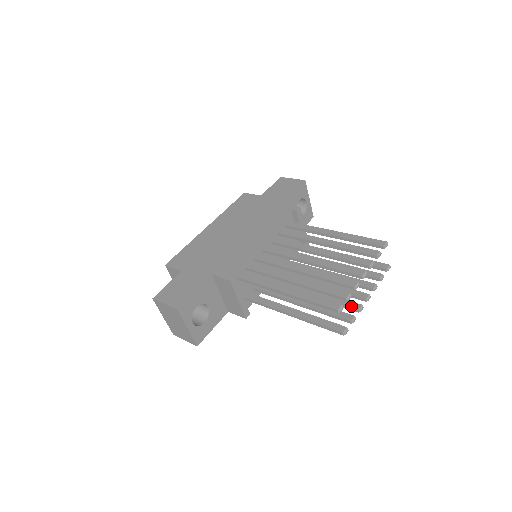
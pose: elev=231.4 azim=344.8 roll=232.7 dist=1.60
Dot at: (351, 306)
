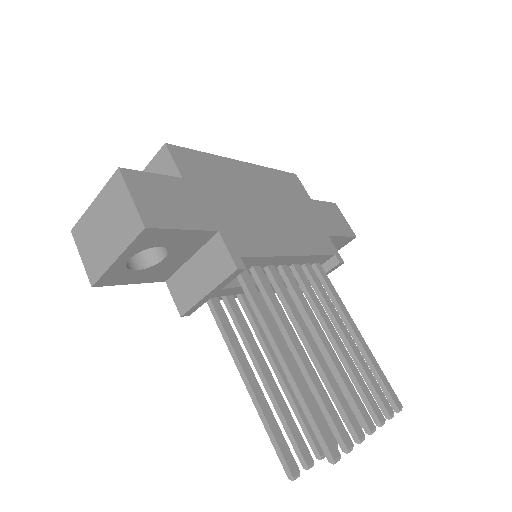
Dot at: (316, 442)
